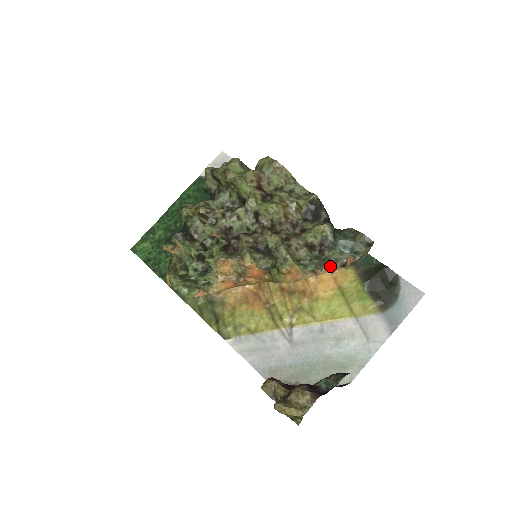
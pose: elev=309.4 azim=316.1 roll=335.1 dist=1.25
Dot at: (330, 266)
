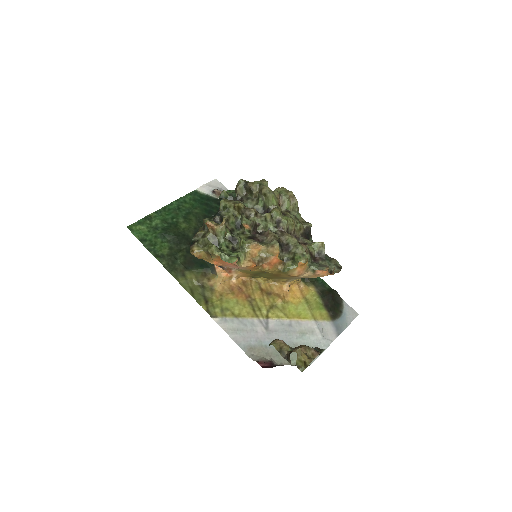
Dot at: occluded
